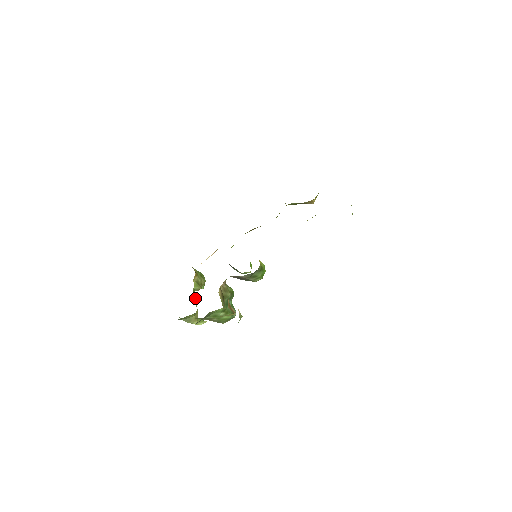
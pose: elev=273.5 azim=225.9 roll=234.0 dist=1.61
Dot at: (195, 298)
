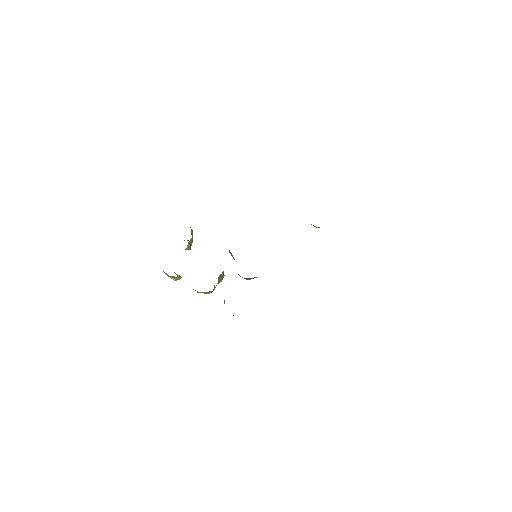
Dot at: occluded
